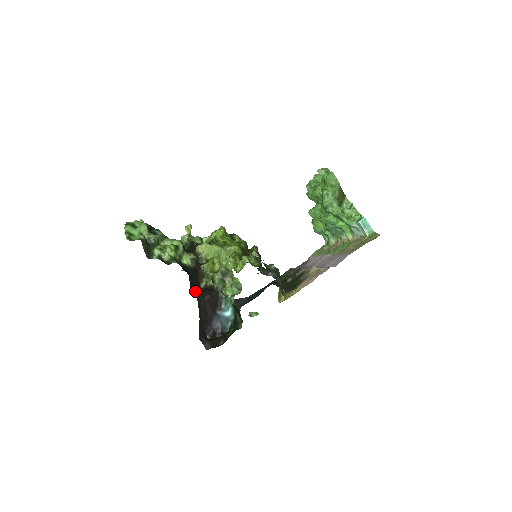
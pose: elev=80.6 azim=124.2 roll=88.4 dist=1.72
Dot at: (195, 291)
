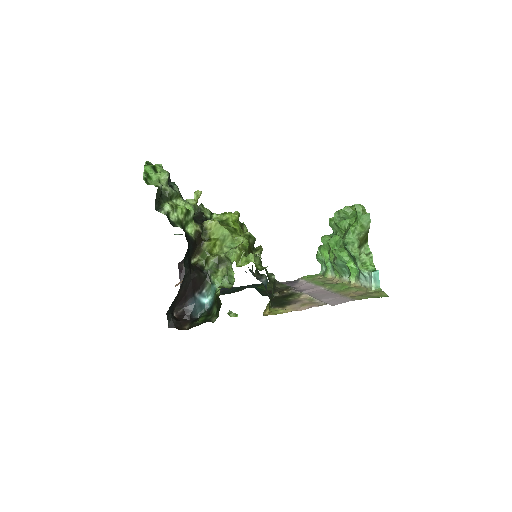
Dot at: (186, 264)
